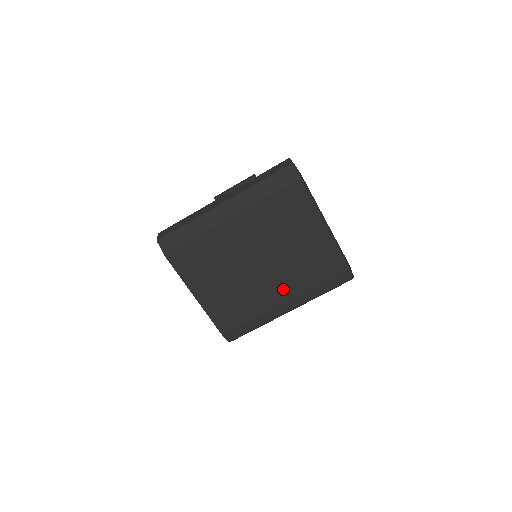
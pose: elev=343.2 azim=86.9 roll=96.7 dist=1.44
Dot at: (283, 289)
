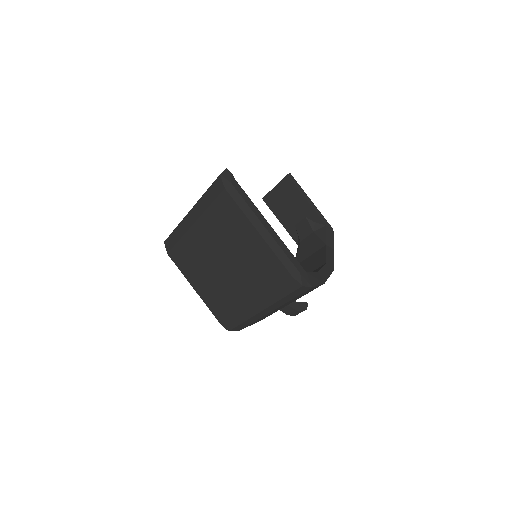
Dot at: (247, 290)
